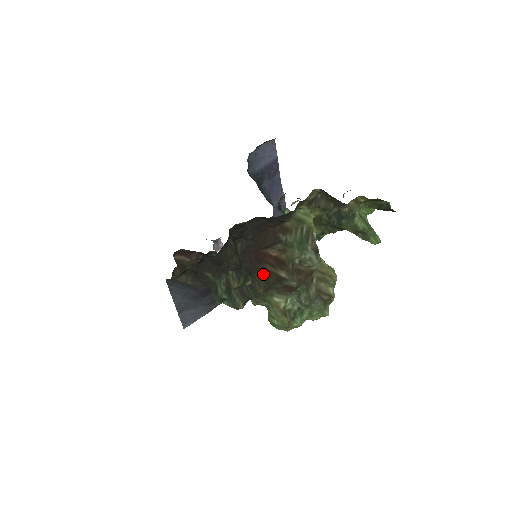
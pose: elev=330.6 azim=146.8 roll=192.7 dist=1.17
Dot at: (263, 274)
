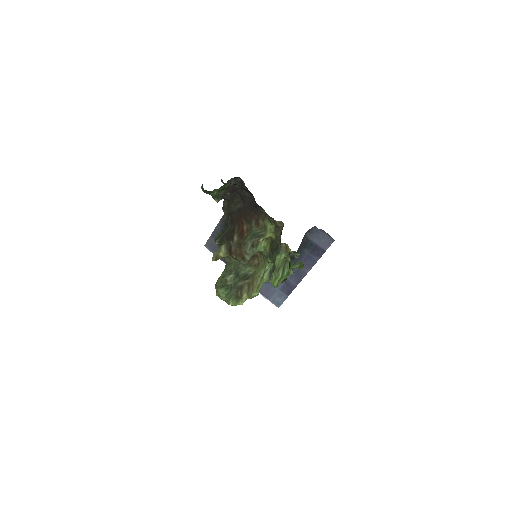
Dot at: (233, 229)
